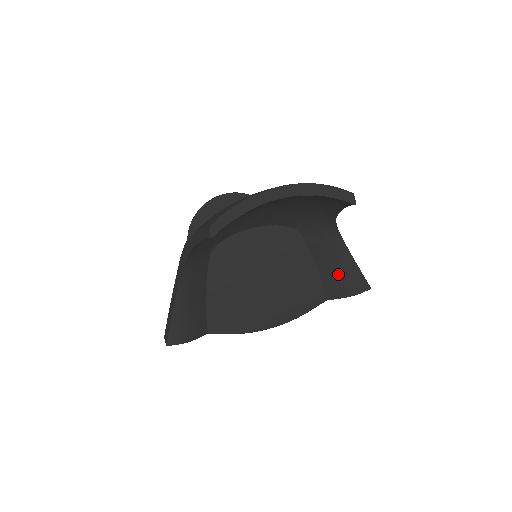
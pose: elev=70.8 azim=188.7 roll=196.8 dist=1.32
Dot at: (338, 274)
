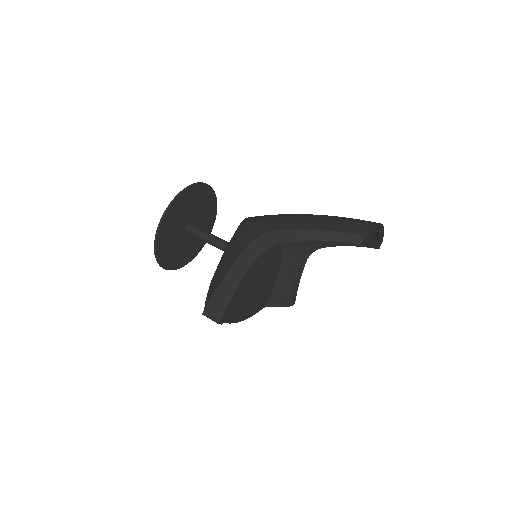
Dot at: (287, 288)
